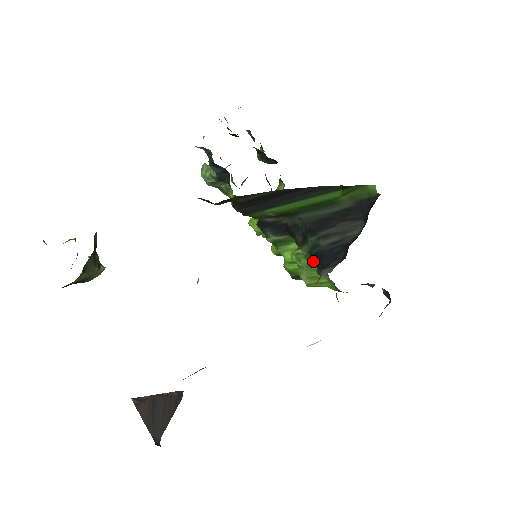
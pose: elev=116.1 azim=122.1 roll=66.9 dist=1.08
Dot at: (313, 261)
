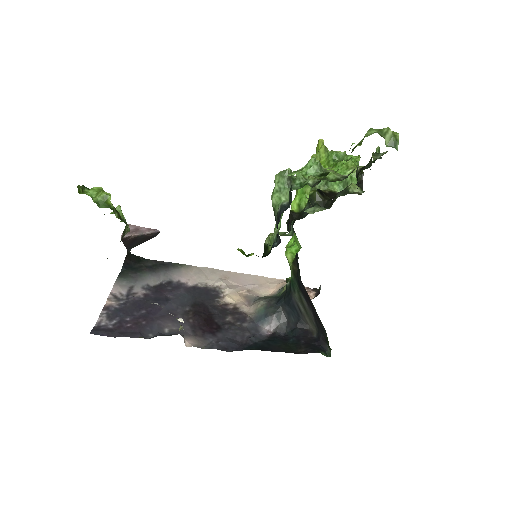
Dot at: occluded
